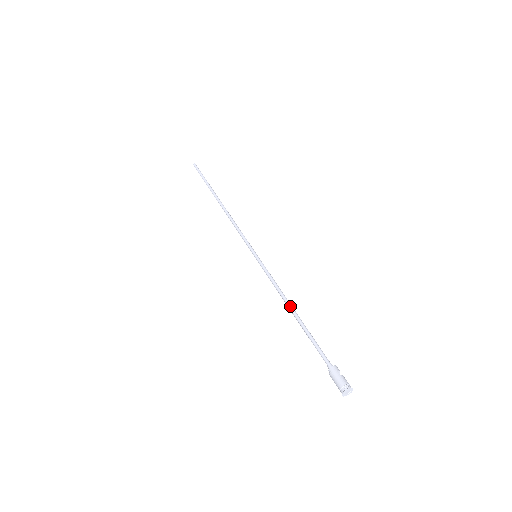
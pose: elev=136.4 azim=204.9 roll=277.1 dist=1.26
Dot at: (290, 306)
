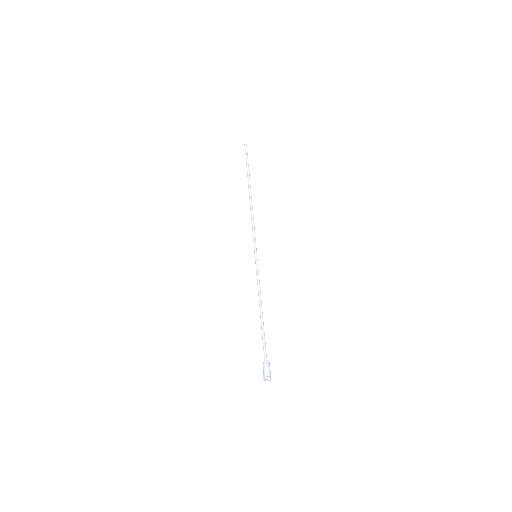
Dot at: (261, 307)
